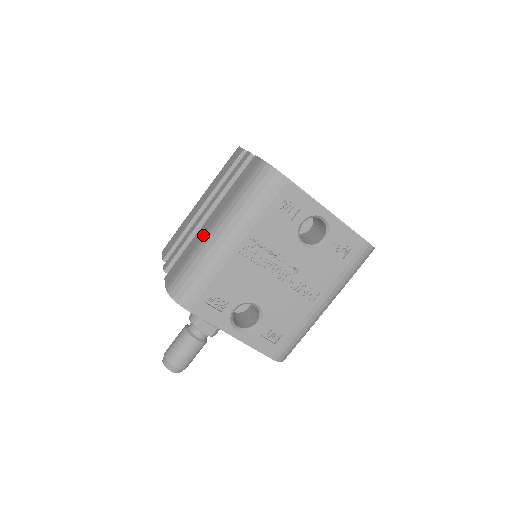
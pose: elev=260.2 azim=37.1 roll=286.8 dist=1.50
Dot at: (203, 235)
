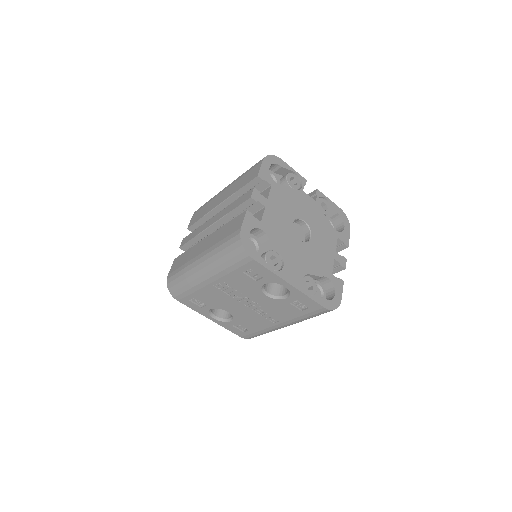
Dot at: (194, 257)
